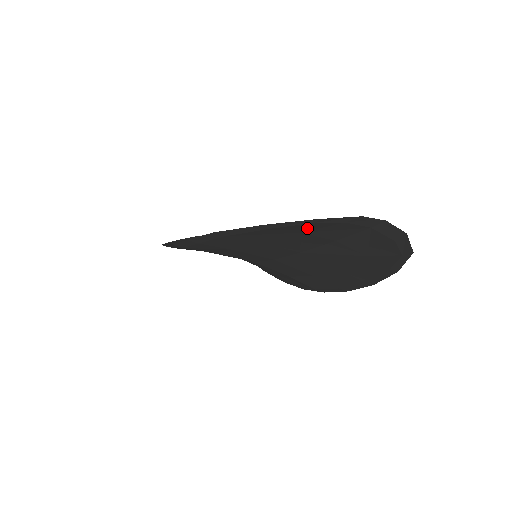
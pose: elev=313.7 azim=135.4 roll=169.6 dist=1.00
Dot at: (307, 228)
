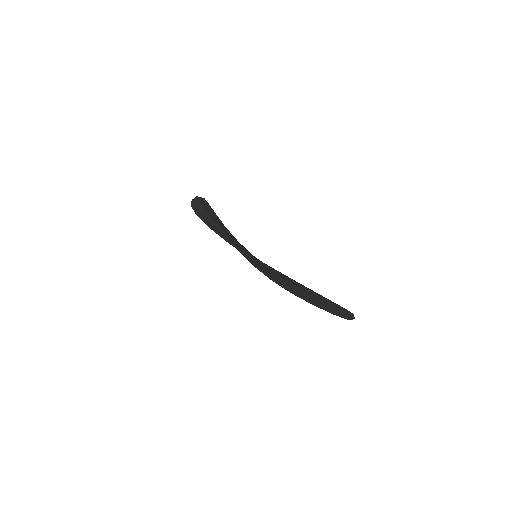
Dot at: occluded
